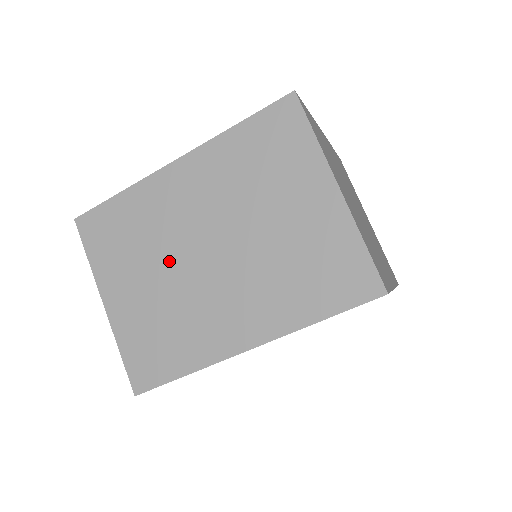
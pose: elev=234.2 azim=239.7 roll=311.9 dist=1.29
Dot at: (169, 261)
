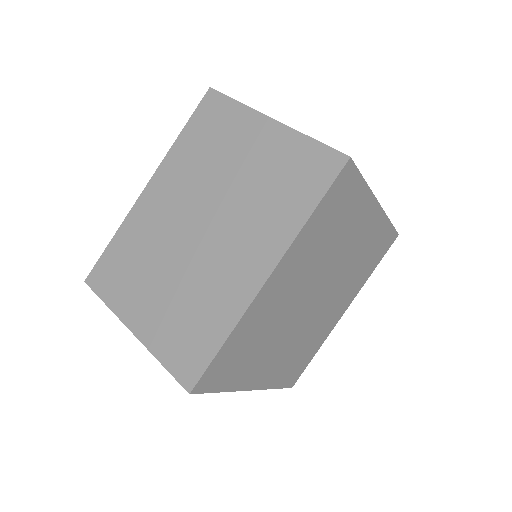
Dot at: (171, 258)
